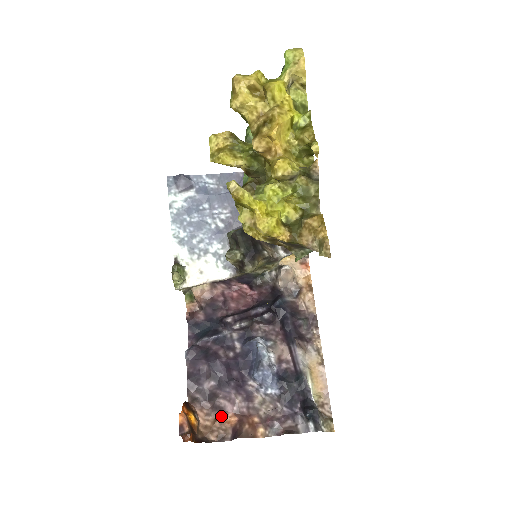
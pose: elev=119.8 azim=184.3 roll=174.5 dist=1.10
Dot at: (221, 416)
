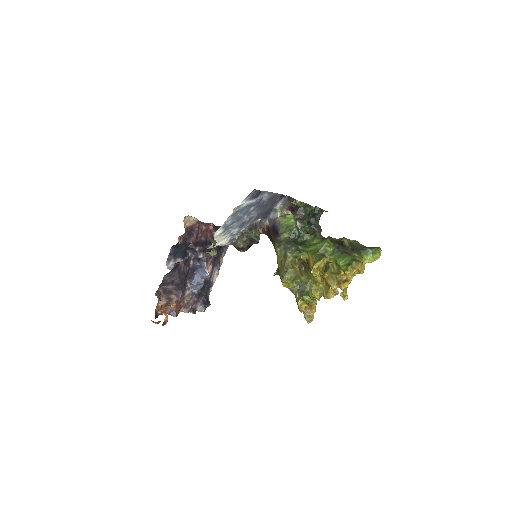
Dot at: (170, 304)
